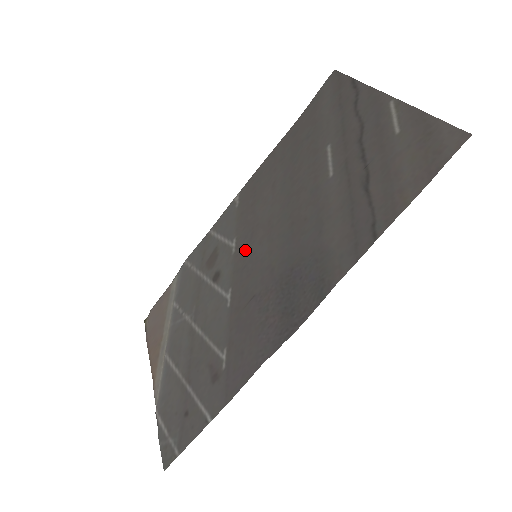
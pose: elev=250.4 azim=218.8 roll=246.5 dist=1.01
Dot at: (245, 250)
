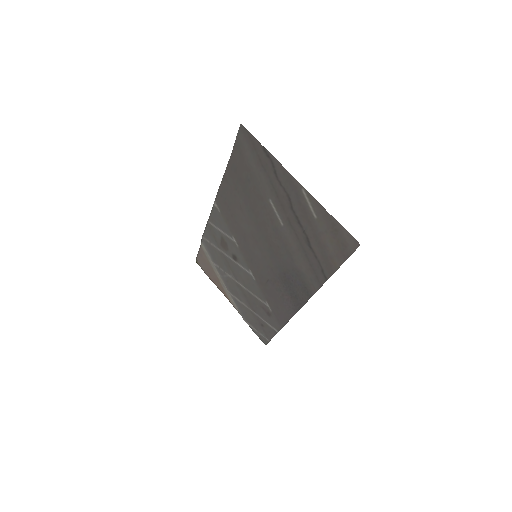
Dot at: (246, 249)
